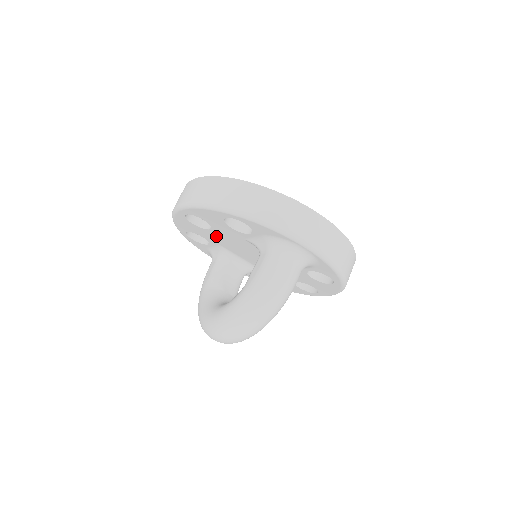
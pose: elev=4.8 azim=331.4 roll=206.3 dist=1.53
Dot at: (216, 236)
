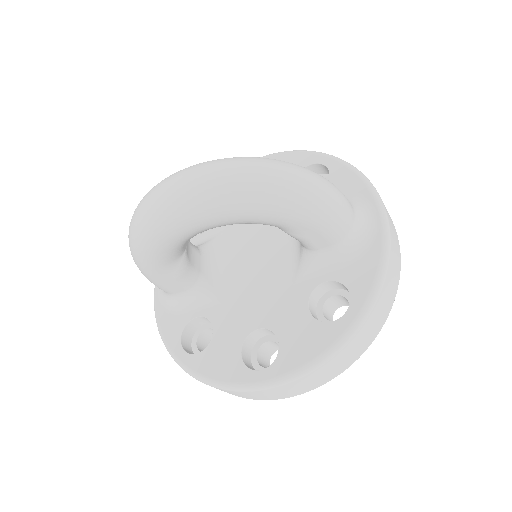
Dot at: occluded
